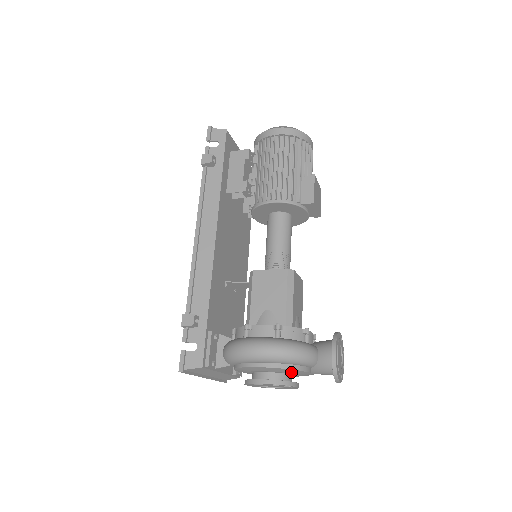
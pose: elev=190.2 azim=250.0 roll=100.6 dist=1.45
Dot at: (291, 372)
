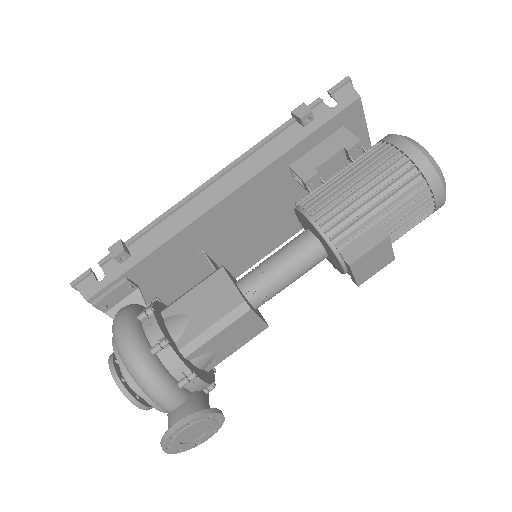
Dot at: occluded
